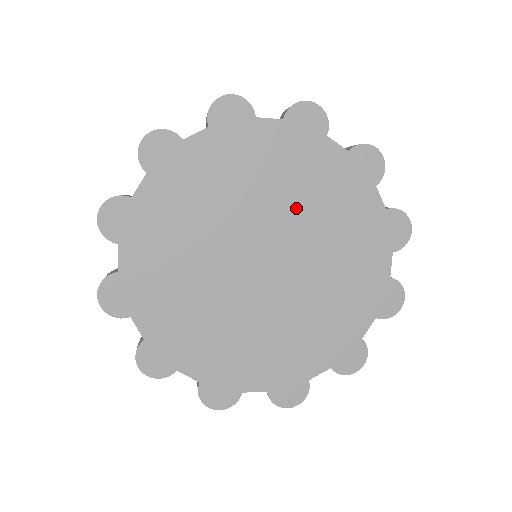
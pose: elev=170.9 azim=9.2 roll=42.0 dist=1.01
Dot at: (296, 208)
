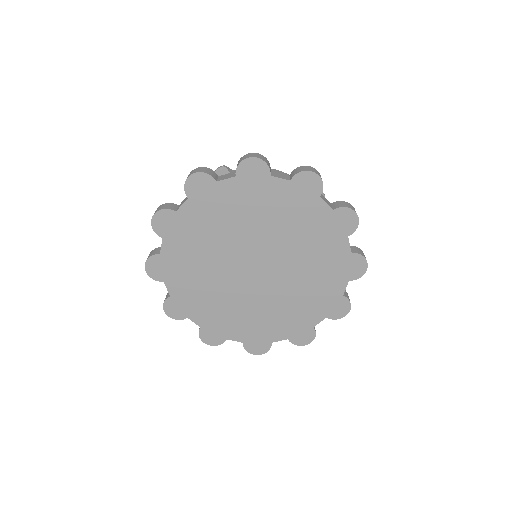
Dot at: (286, 239)
